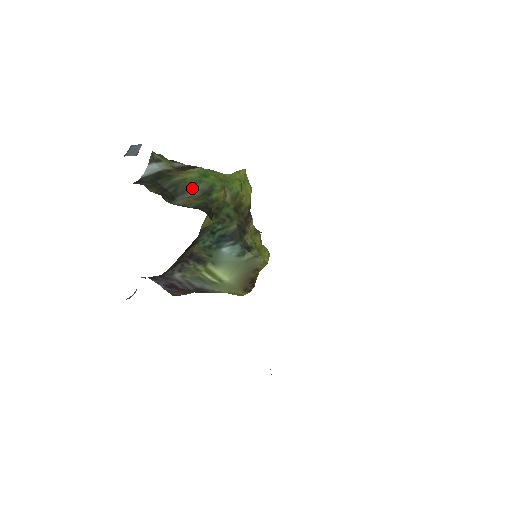
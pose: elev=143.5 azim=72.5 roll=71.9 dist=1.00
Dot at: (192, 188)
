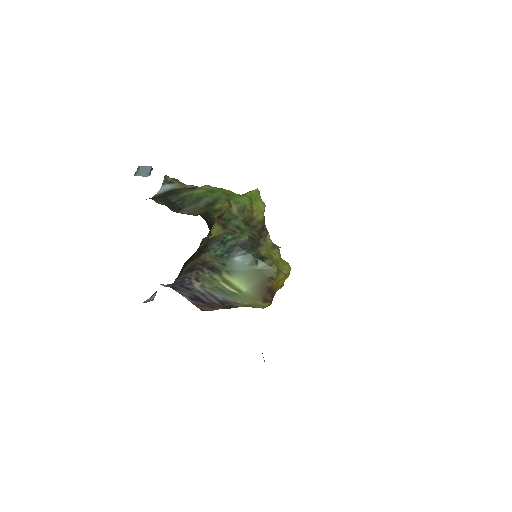
Dot at: (198, 201)
